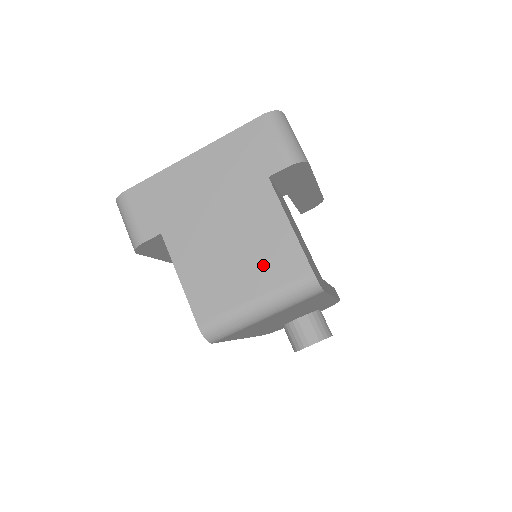
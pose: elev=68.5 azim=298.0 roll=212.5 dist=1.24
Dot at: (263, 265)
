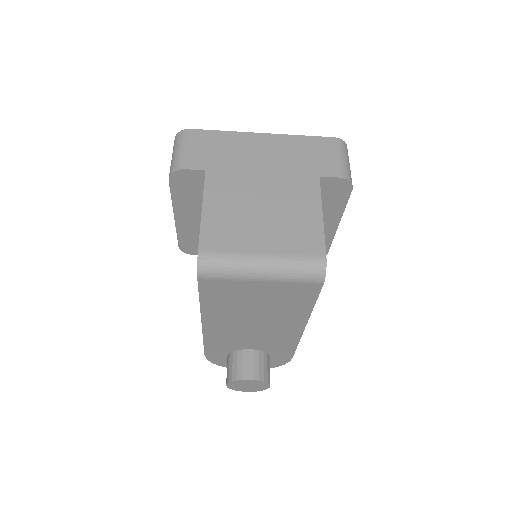
Dot at: (284, 232)
